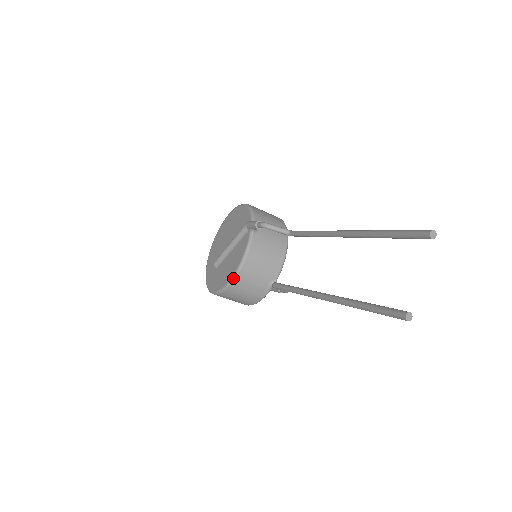
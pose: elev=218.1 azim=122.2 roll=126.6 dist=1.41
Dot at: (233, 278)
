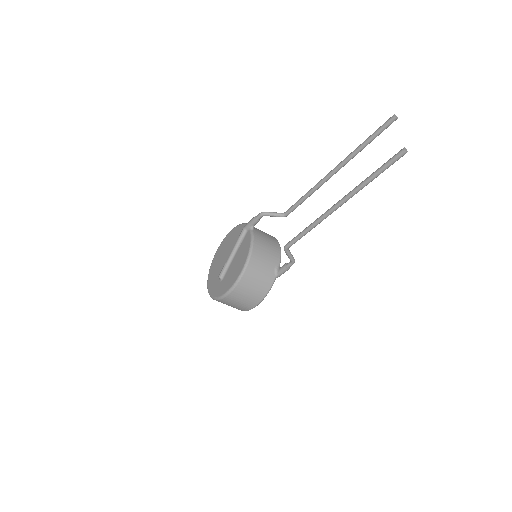
Dot at: (246, 263)
